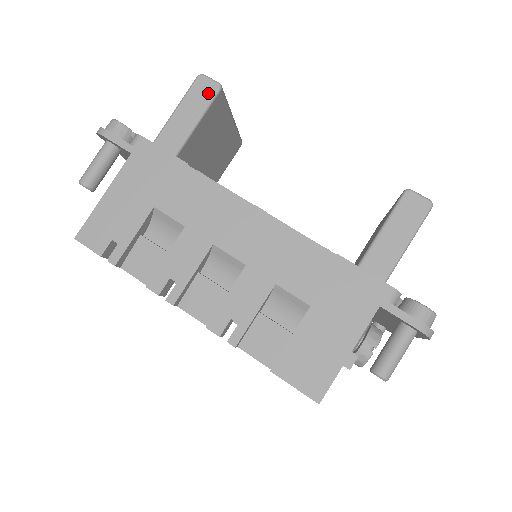
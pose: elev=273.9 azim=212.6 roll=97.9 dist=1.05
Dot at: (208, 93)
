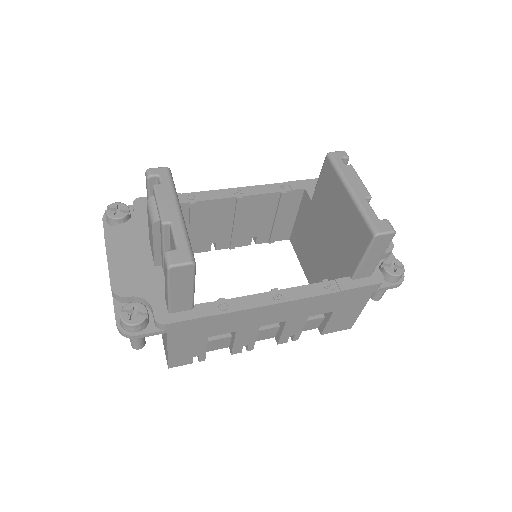
Dot at: (188, 273)
